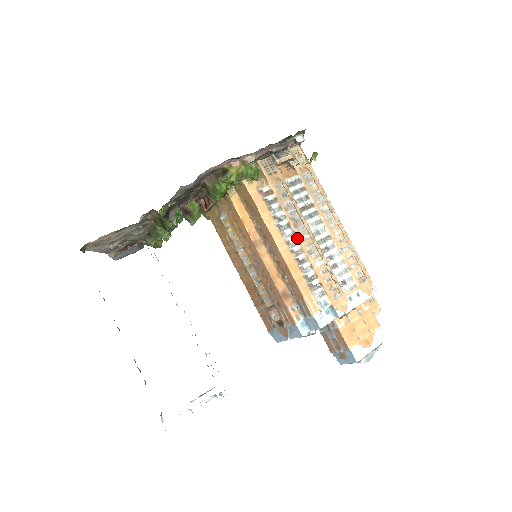
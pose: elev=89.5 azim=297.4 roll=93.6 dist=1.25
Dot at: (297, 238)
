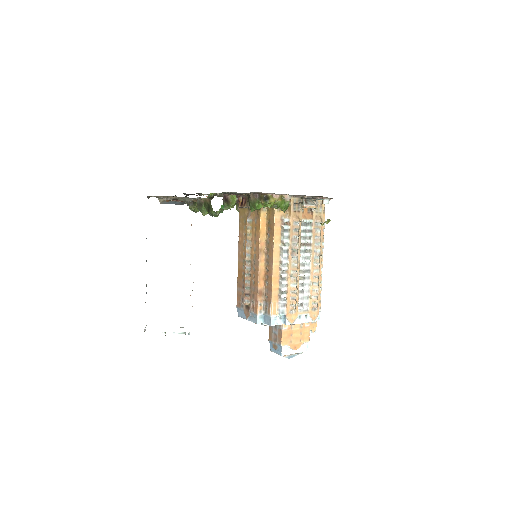
Dot at: (288, 262)
